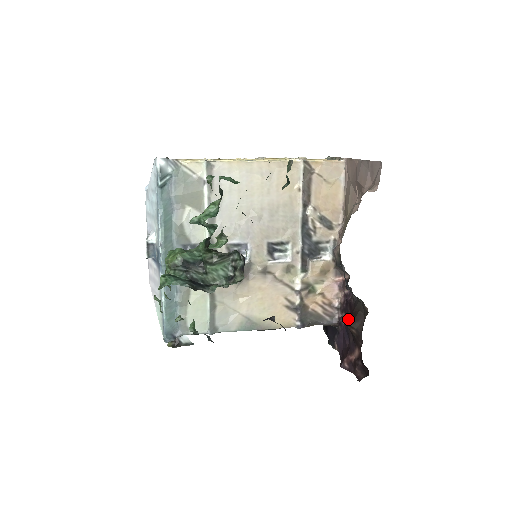
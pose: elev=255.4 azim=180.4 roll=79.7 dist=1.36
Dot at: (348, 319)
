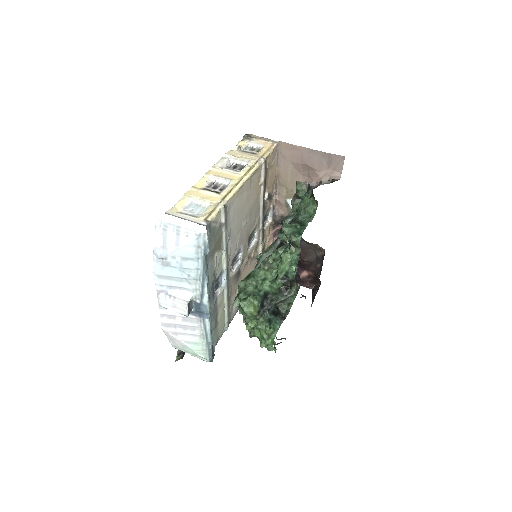
Dot at: occluded
